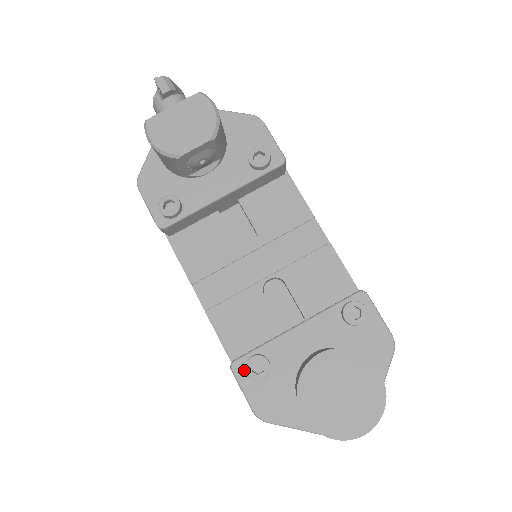
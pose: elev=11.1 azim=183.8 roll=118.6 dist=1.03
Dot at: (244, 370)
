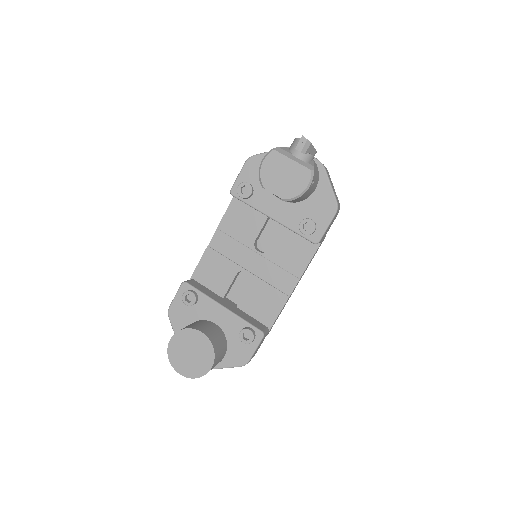
Dot at: (185, 291)
